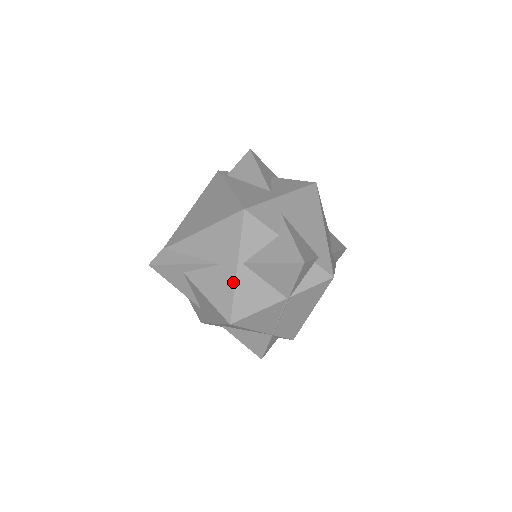
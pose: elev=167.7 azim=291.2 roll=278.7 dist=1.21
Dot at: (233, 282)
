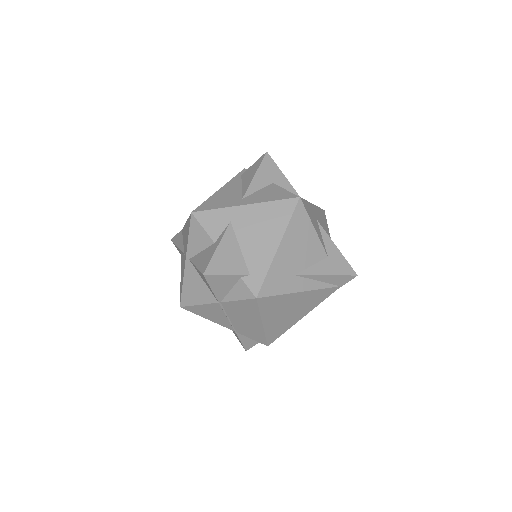
Dot at: (184, 273)
